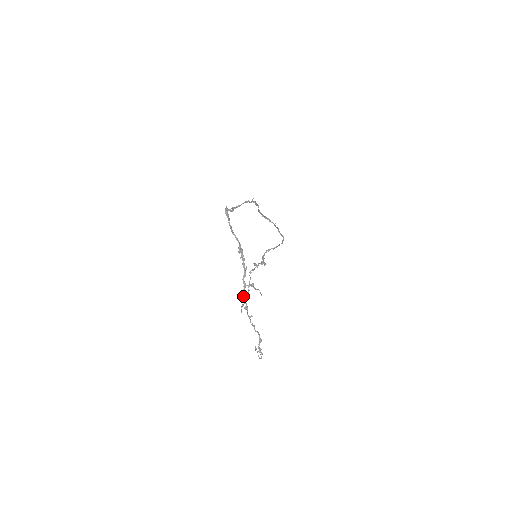
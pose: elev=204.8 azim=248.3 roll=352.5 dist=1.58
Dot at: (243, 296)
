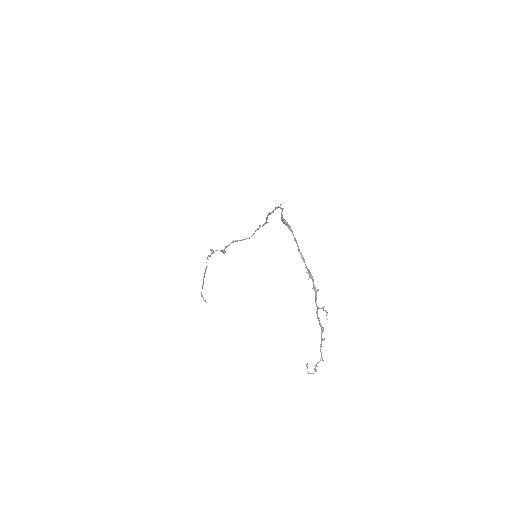
Dot at: occluded
